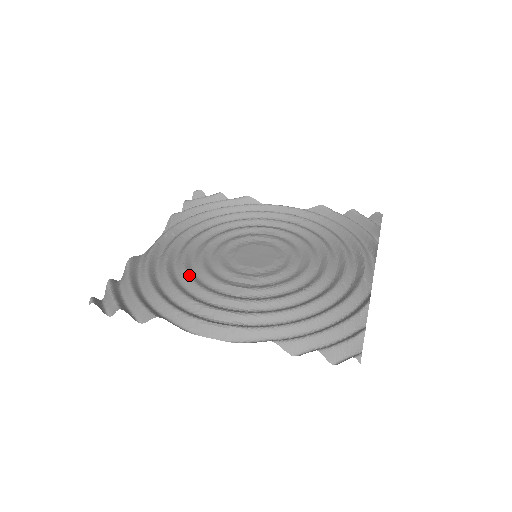
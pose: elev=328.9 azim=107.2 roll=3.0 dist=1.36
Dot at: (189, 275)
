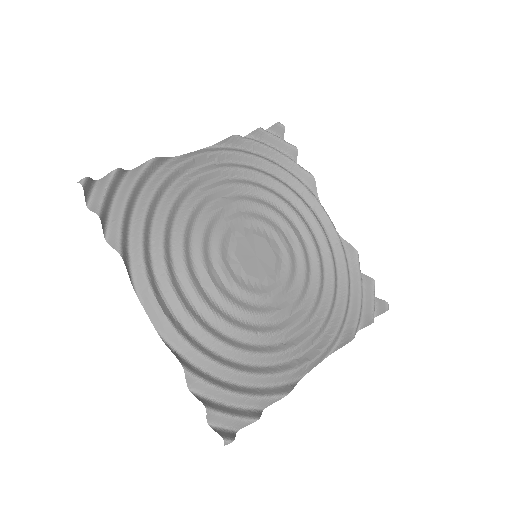
Dot at: (186, 227)
